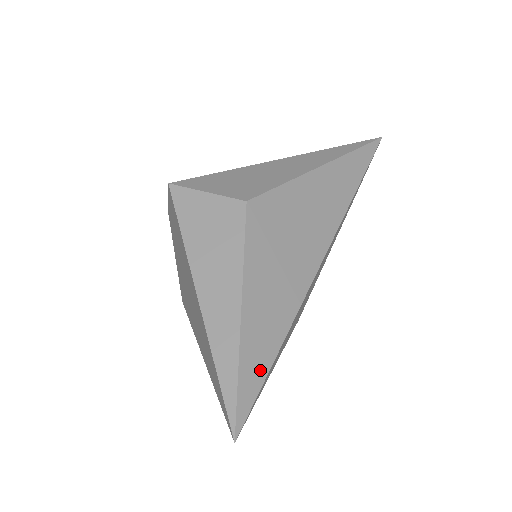
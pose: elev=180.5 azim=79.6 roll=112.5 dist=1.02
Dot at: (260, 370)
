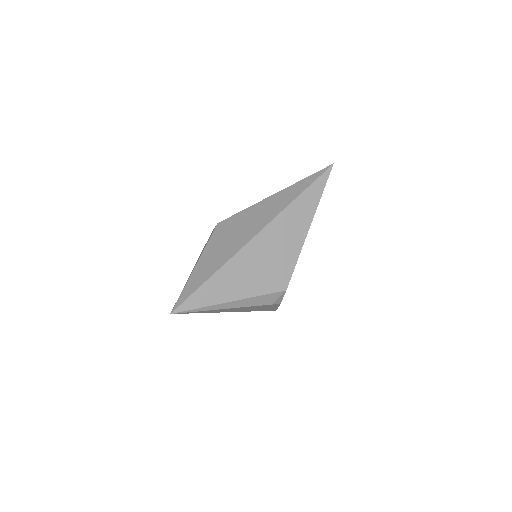
Dot at: (194, 288)
